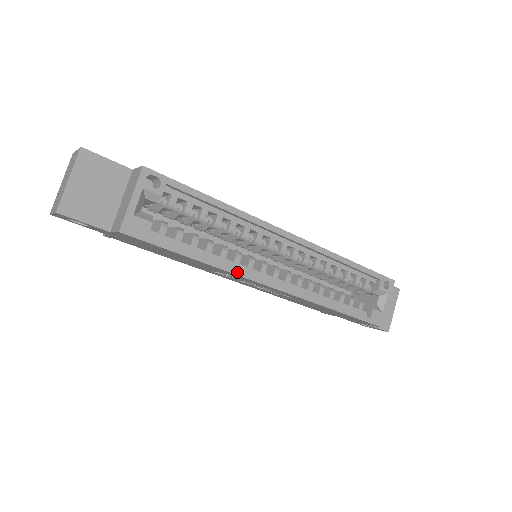
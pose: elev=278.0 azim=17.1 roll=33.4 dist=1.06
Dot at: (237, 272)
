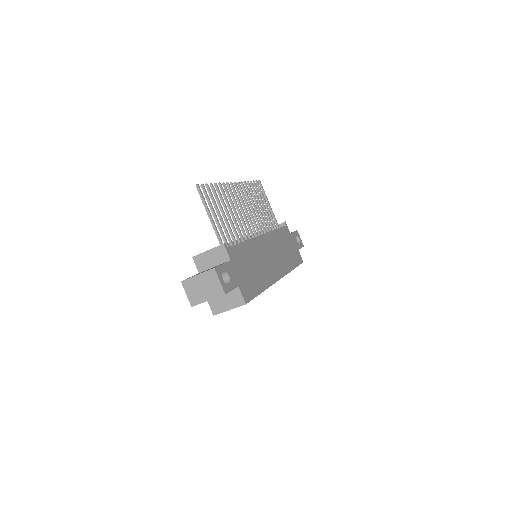
Dot at: occluded
